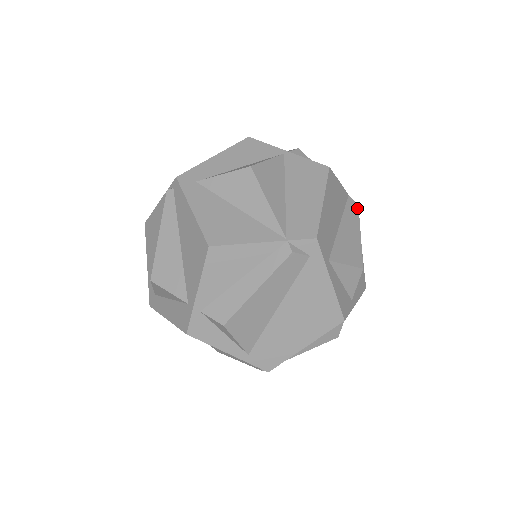
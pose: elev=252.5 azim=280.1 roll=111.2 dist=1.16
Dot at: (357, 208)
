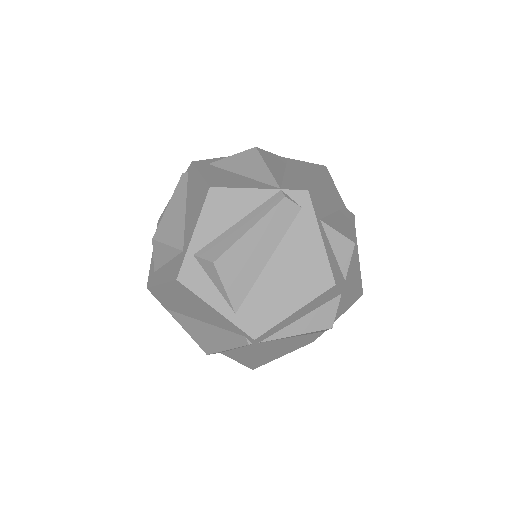
Dot at: (353, 216)
